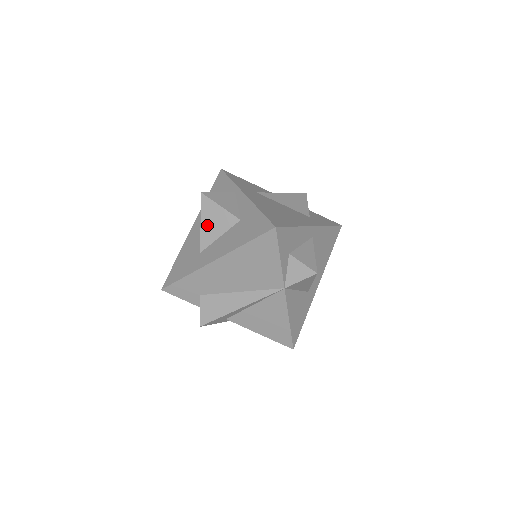
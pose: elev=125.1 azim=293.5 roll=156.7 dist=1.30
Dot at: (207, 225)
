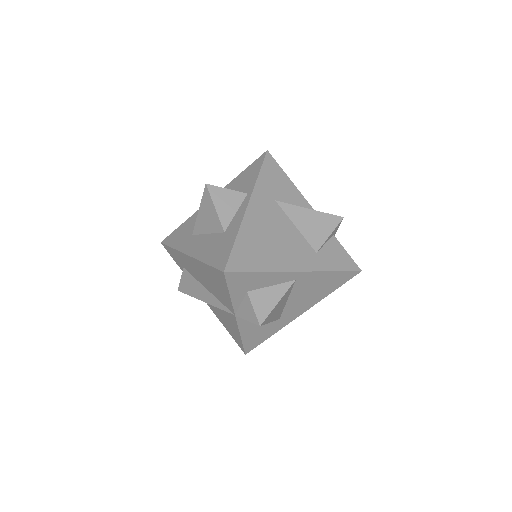
Dot at: (202, 216)
